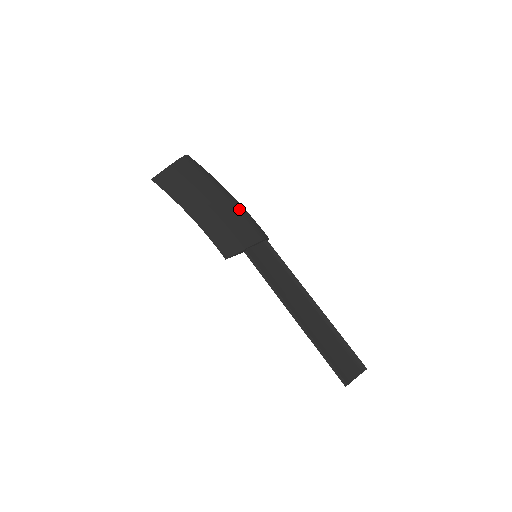
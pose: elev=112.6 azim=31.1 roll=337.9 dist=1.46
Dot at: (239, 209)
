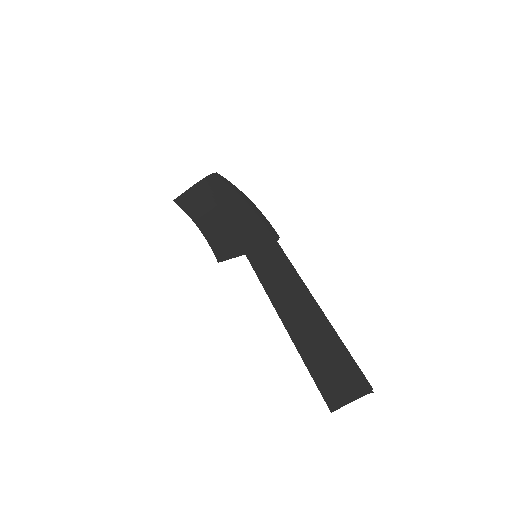
Dot at: (250, 211)
